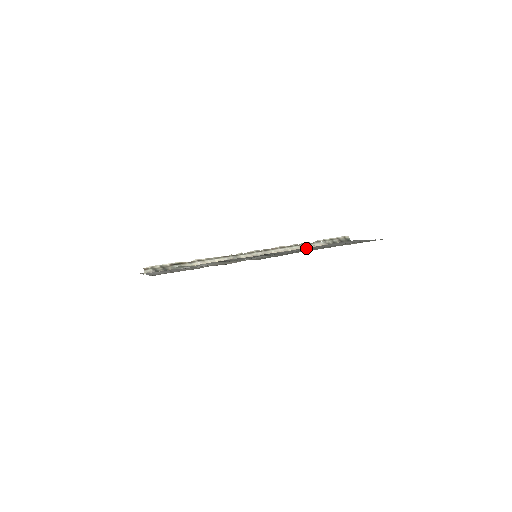
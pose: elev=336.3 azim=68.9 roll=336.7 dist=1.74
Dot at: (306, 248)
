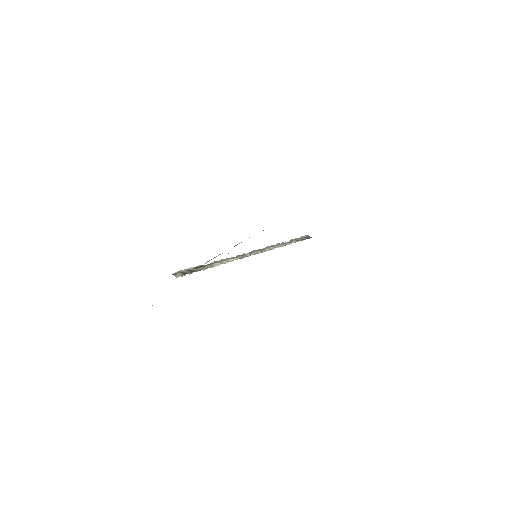
Dot at: occluded
